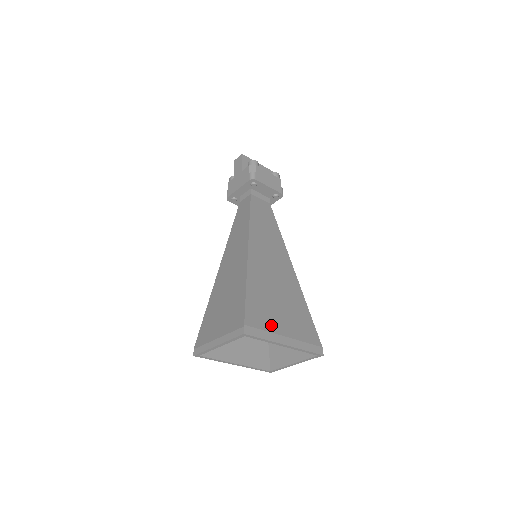
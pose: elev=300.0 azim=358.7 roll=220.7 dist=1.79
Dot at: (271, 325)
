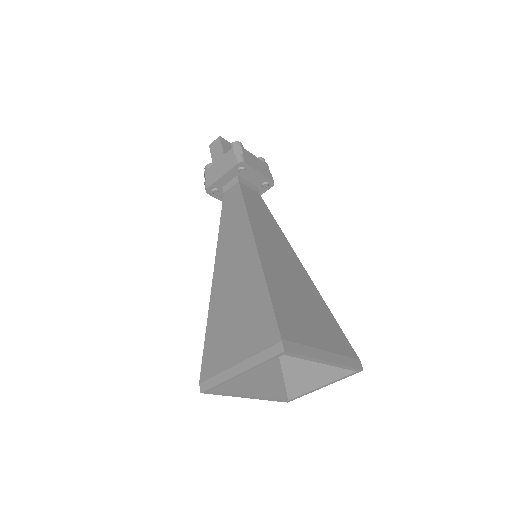
Dot at: (307, 337)
